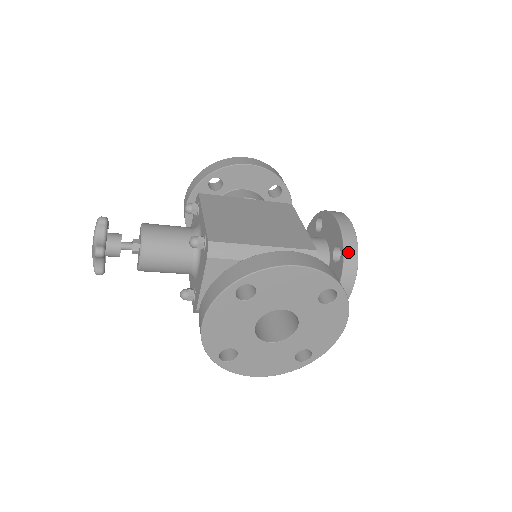
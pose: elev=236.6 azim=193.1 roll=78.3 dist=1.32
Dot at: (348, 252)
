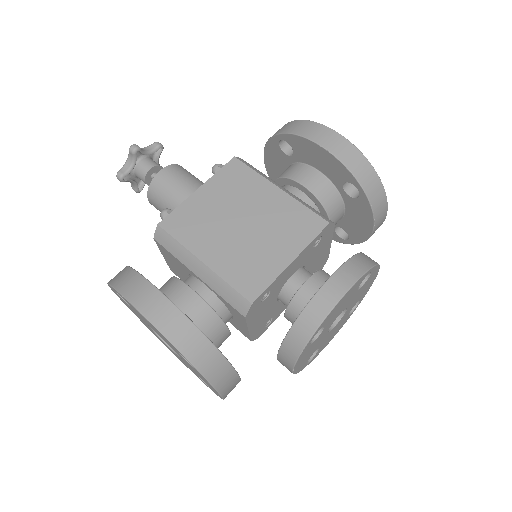
Dot at: (296, 331)
